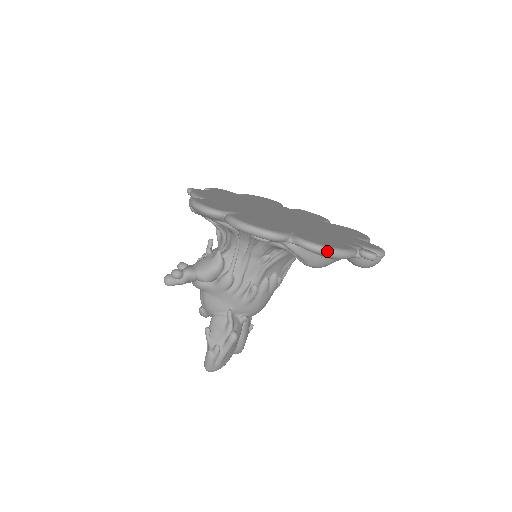
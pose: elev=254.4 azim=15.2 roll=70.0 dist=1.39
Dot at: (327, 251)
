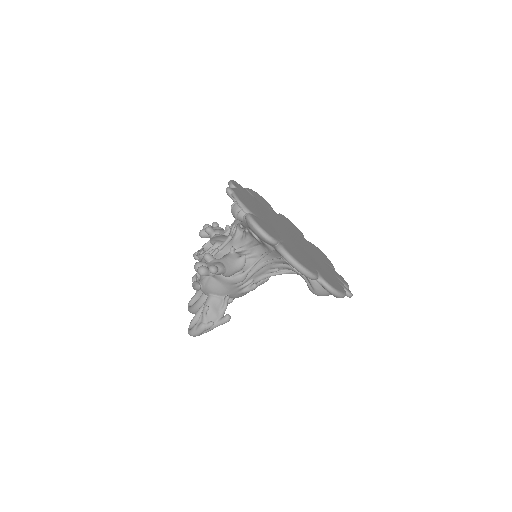
Dot at: (338, 295)
